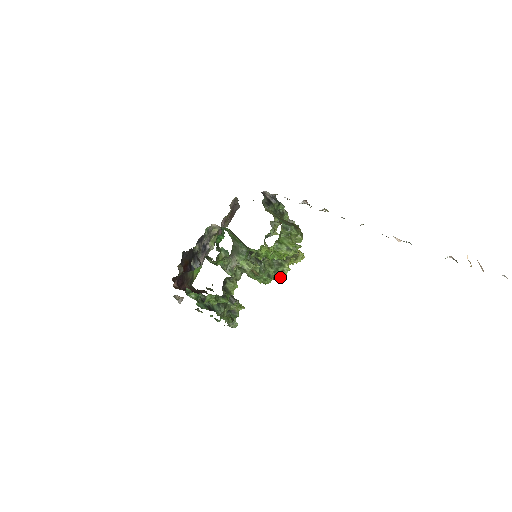
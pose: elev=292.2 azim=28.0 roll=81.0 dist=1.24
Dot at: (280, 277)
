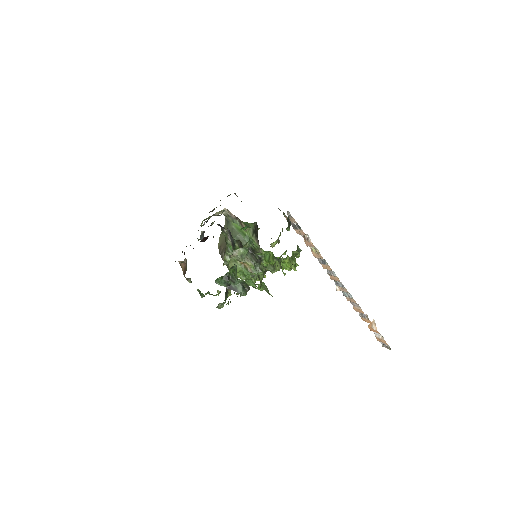
Dot at: (256, 279)
